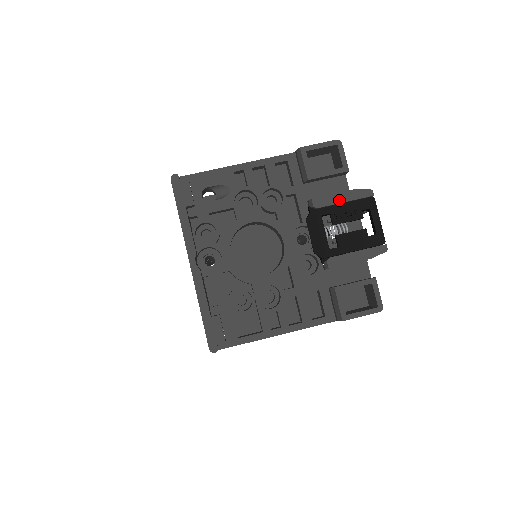
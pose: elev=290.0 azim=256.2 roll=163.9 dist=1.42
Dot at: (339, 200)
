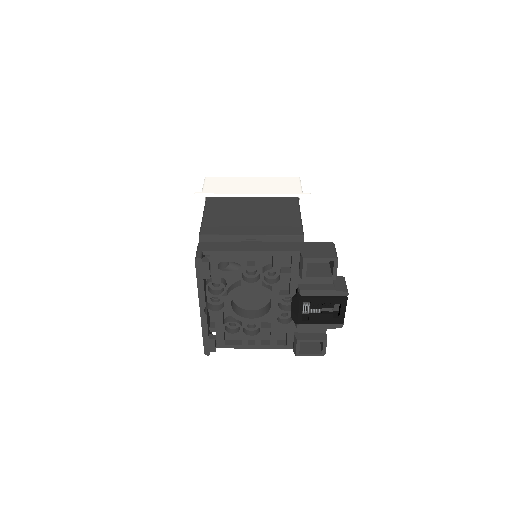
Dot at: (321, 294)
